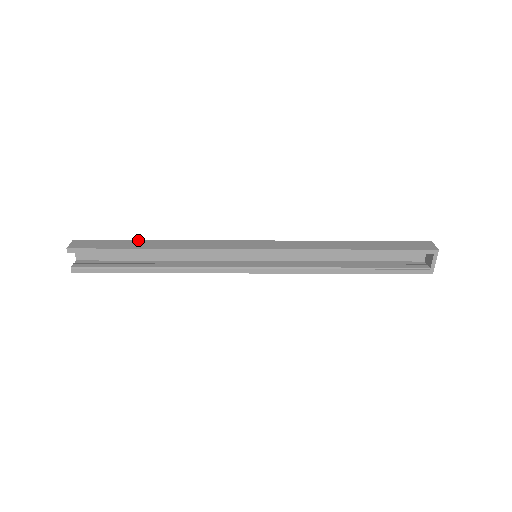
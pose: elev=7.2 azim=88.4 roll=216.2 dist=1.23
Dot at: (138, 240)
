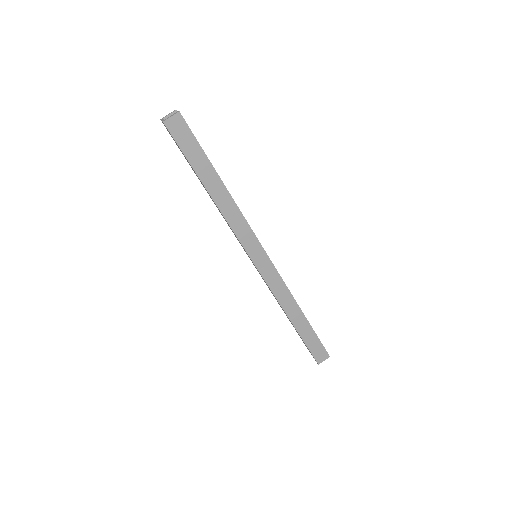
Dot at: occluded
